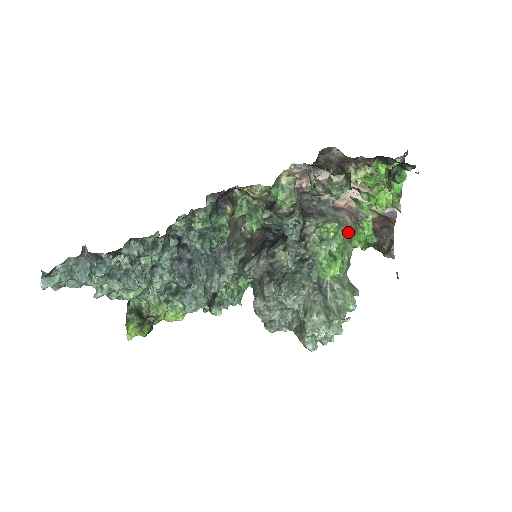
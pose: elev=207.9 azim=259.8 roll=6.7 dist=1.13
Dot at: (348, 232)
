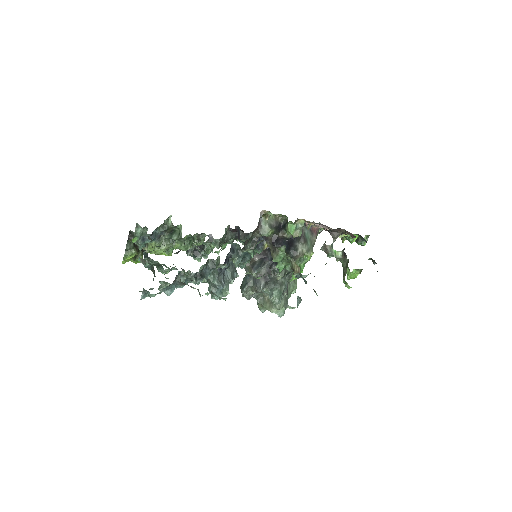
Dot at: occluded
